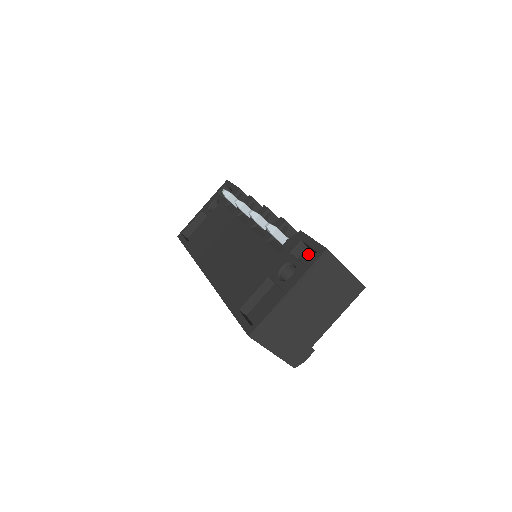
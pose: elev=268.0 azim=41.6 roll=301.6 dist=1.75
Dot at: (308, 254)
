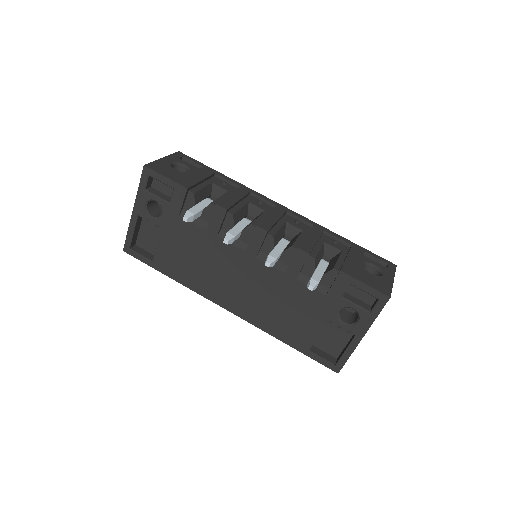
Dot at: (357, 288)
